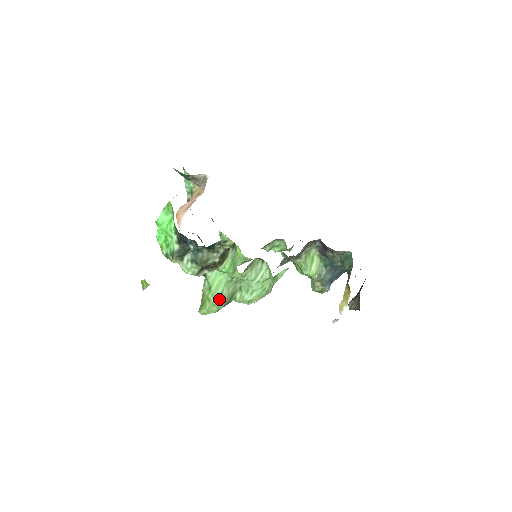
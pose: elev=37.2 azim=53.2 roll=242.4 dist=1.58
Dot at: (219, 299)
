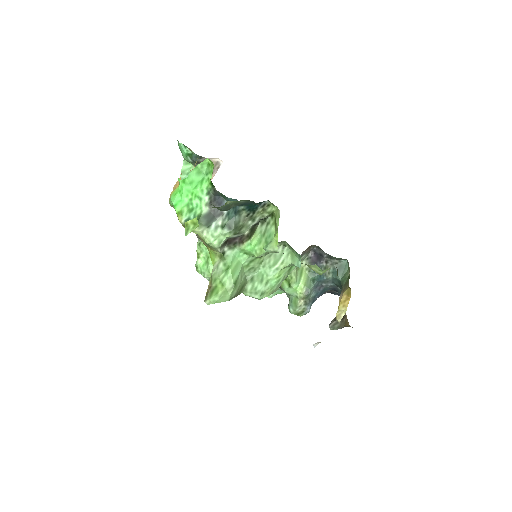
Dot at: (235, 284)
